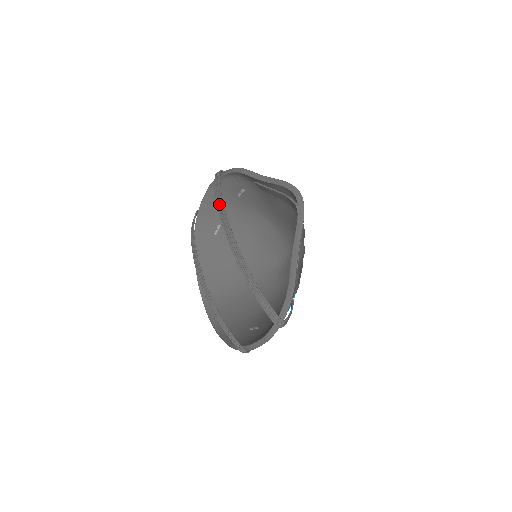
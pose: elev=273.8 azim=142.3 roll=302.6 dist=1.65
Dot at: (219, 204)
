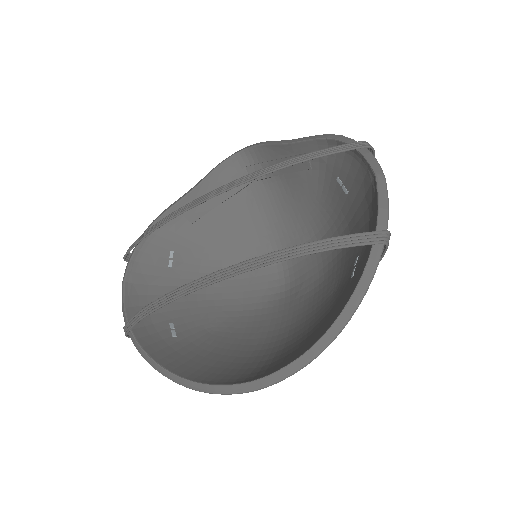
Dot at: (163, 221)
